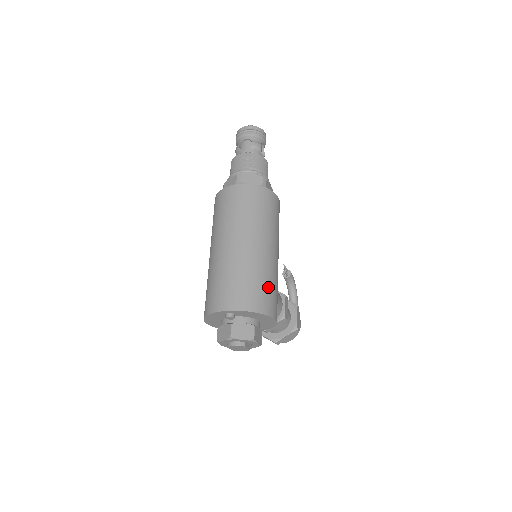
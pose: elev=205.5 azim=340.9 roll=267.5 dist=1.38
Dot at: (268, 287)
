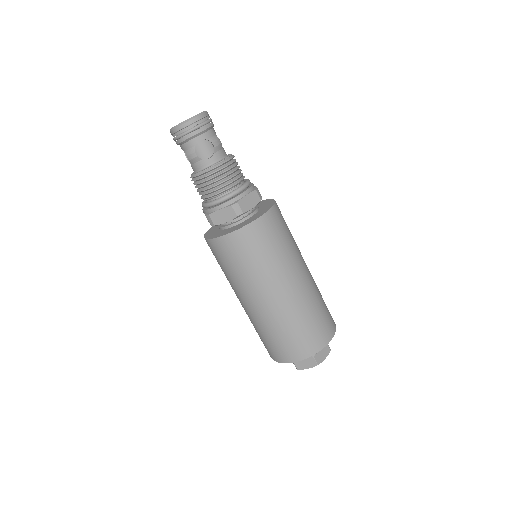
Dot at: (324, 305)
